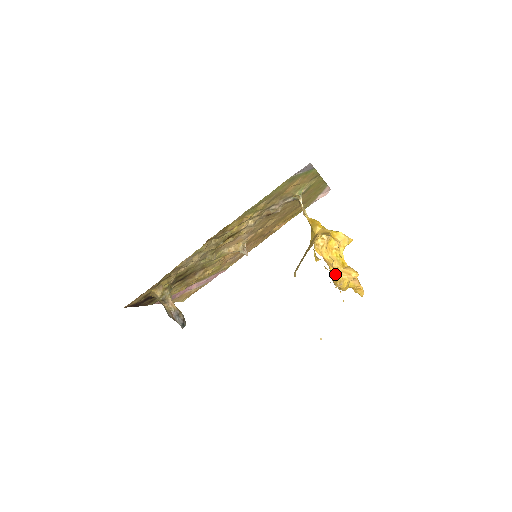
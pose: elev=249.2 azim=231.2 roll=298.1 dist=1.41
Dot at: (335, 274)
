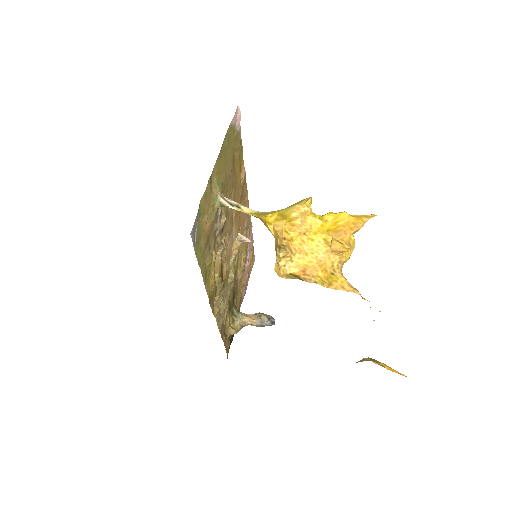
Dot at: (328, 265)
